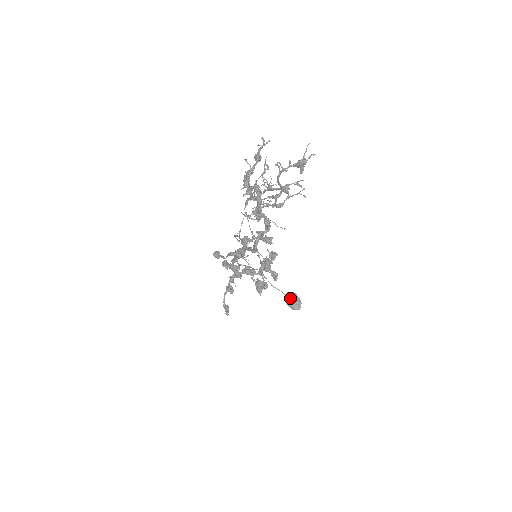
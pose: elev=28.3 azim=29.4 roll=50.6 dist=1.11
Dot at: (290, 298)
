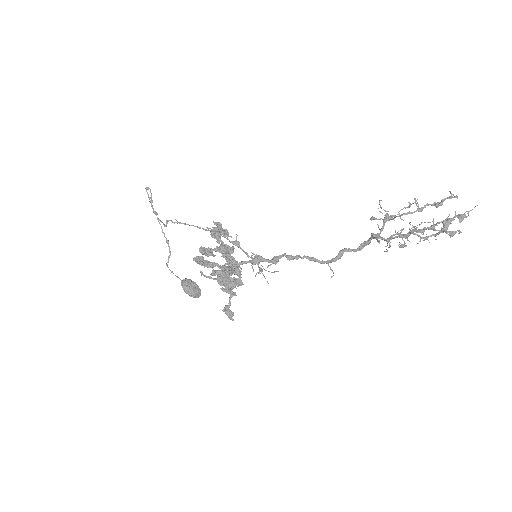
Dot at: (191, 286)
